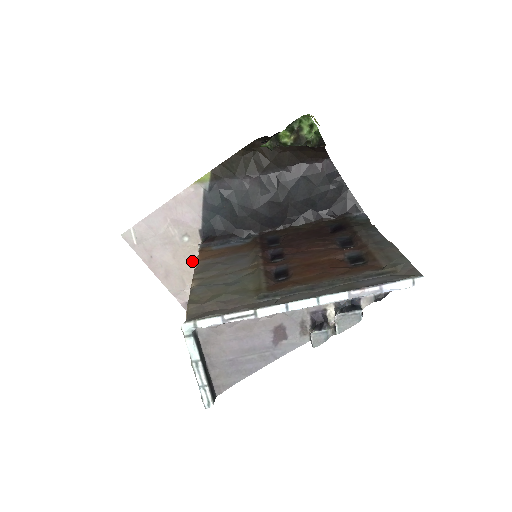
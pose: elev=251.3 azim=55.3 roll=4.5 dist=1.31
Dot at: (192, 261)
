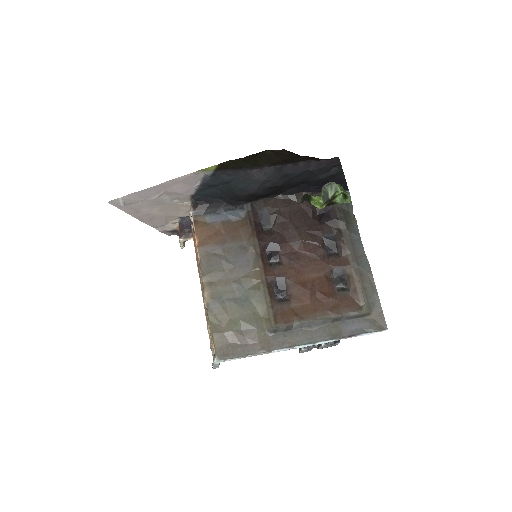
Dot at: (178, 211)
